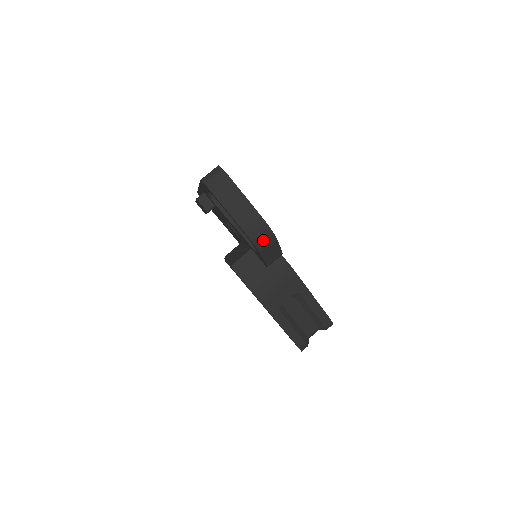
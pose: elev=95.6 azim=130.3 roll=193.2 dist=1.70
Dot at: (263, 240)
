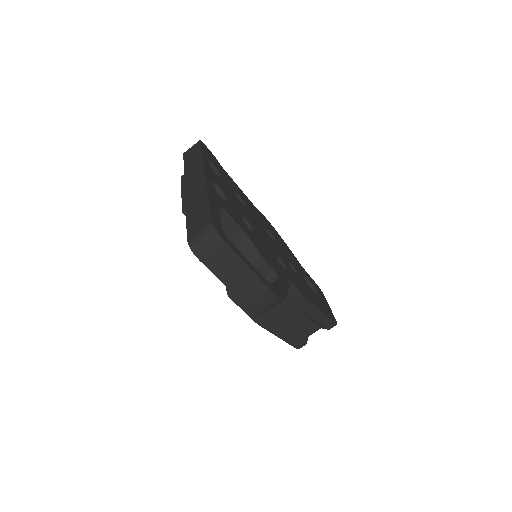
Dot at: (268, 307)
